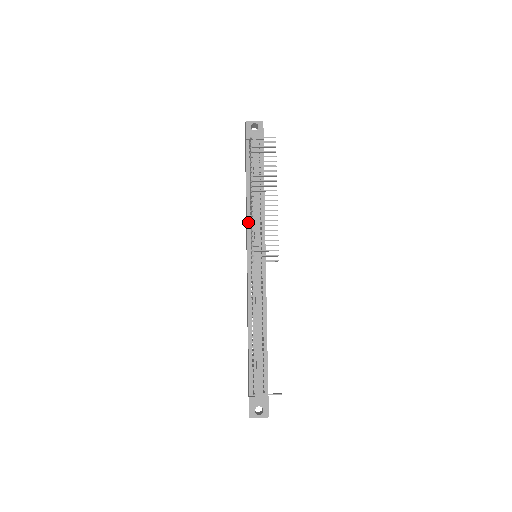
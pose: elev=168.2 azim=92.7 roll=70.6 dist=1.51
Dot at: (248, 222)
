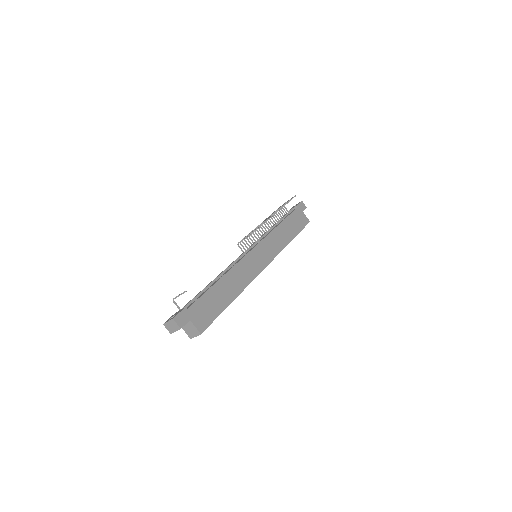
Dot at: occluded
